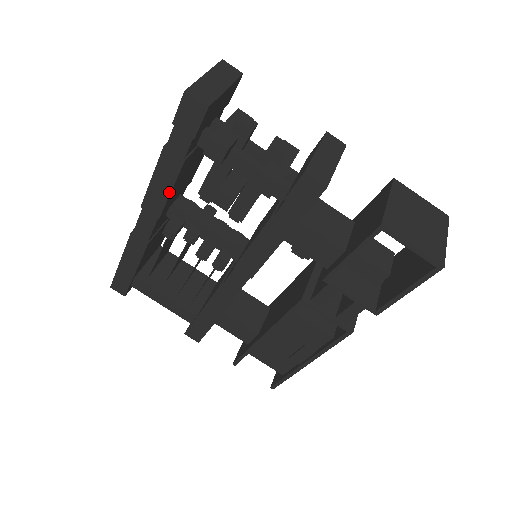
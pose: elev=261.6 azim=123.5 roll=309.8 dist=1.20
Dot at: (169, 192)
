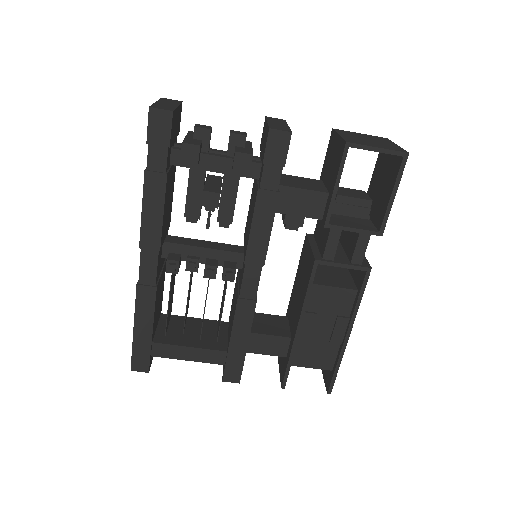
Dot at: (162, 215)
